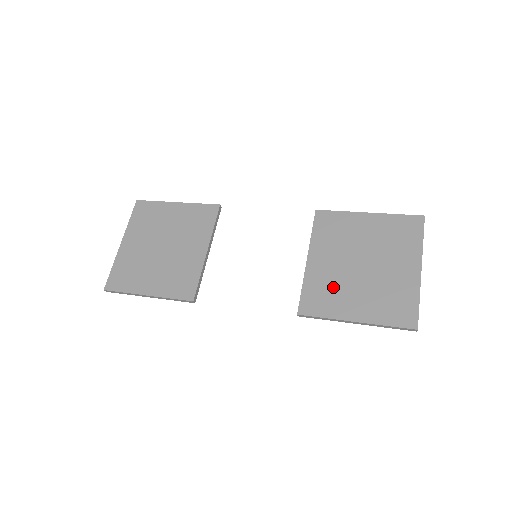
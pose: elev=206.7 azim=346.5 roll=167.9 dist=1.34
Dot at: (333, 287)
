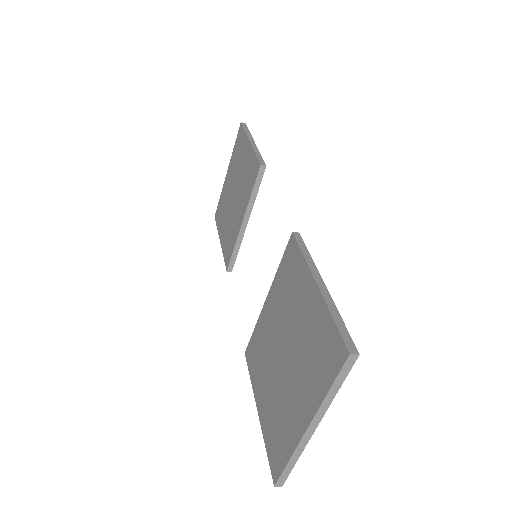
Dot at: (263, 354)
